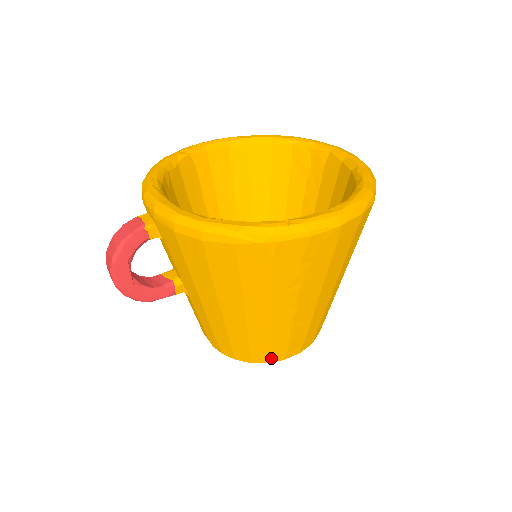
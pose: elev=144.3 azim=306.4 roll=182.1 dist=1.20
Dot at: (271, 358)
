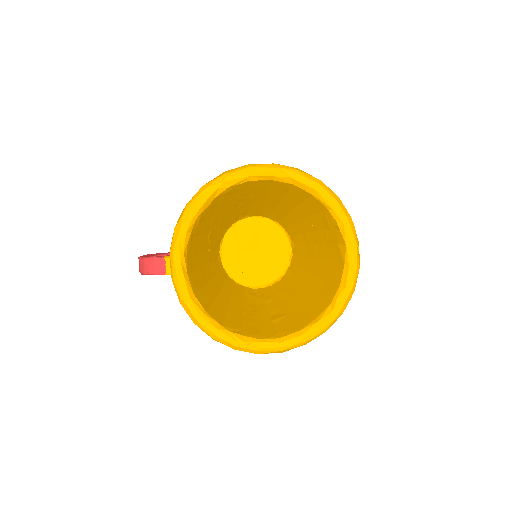
Dot at: occluded
